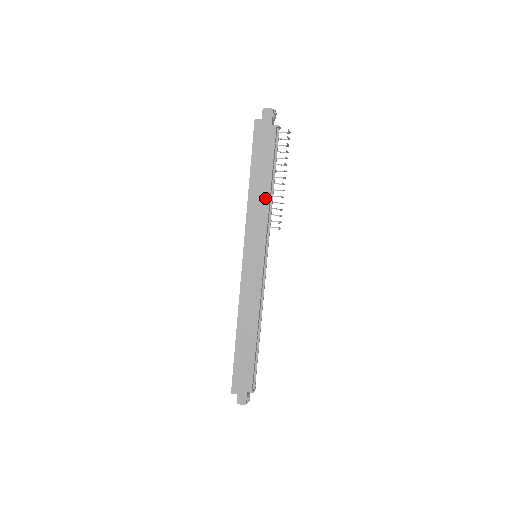
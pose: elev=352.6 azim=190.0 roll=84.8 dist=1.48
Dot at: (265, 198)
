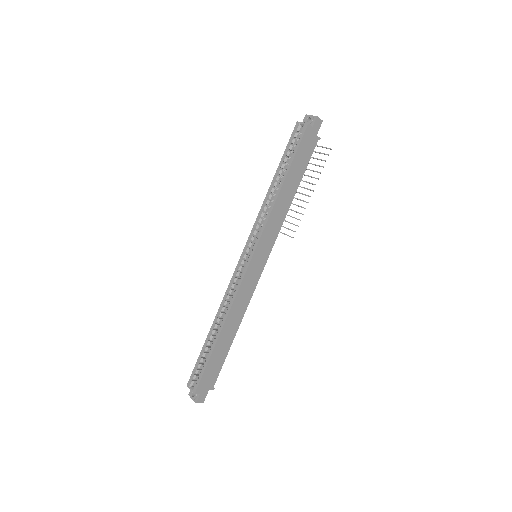
Dot at: (288, 204)
